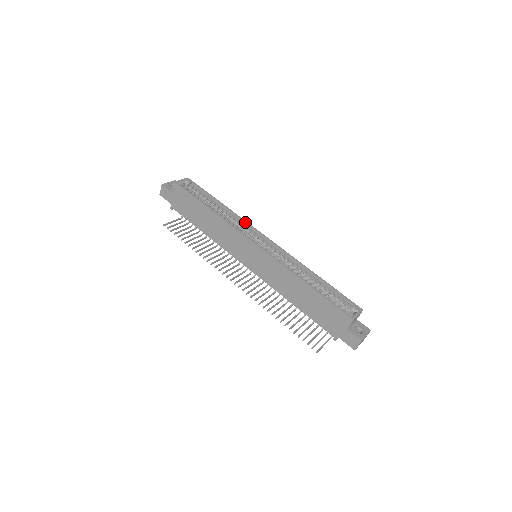
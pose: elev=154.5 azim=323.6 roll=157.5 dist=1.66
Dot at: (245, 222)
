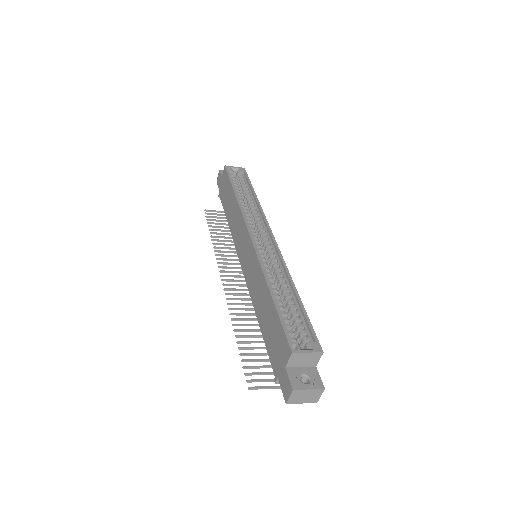
Dot at: (263, 216)
